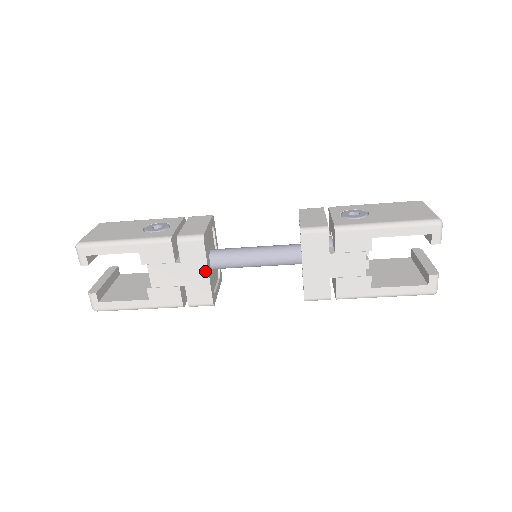
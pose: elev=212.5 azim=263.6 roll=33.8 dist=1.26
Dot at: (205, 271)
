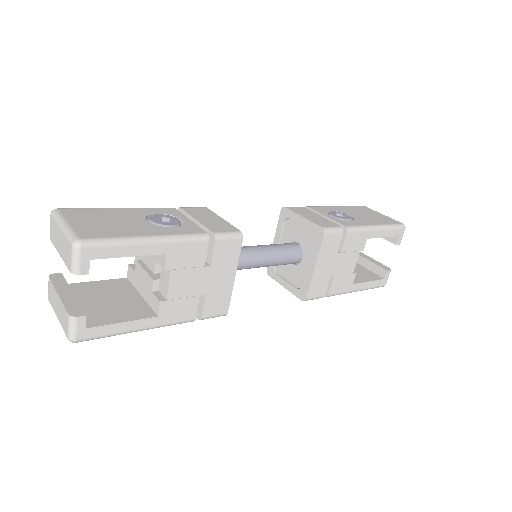
Dot at: (232, 275)
